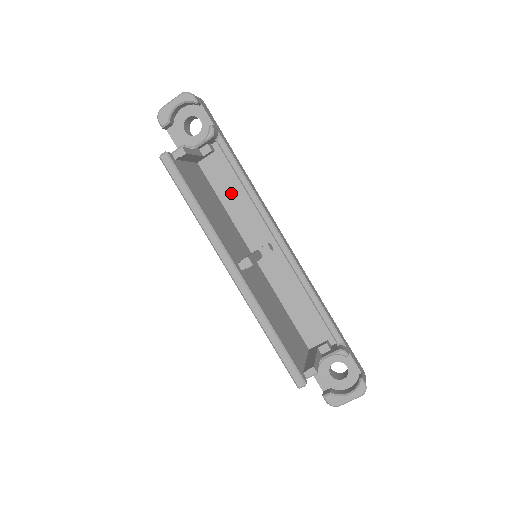
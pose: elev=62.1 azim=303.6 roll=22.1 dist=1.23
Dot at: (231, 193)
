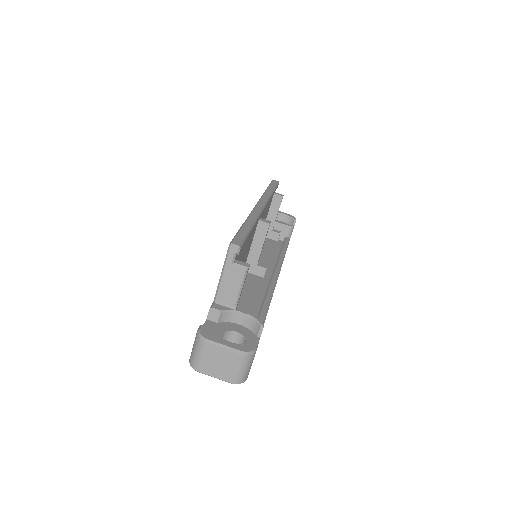
Dot at: (266, 251)
